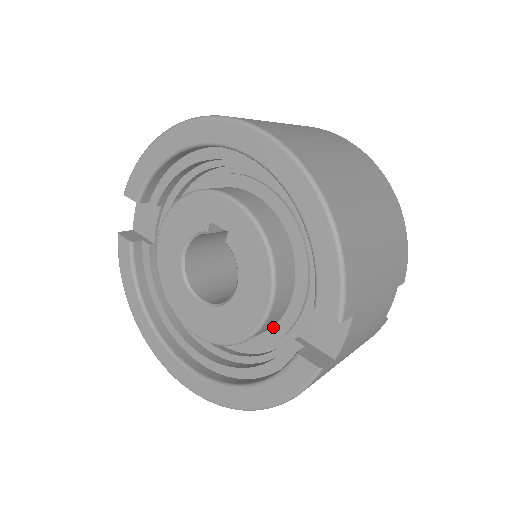
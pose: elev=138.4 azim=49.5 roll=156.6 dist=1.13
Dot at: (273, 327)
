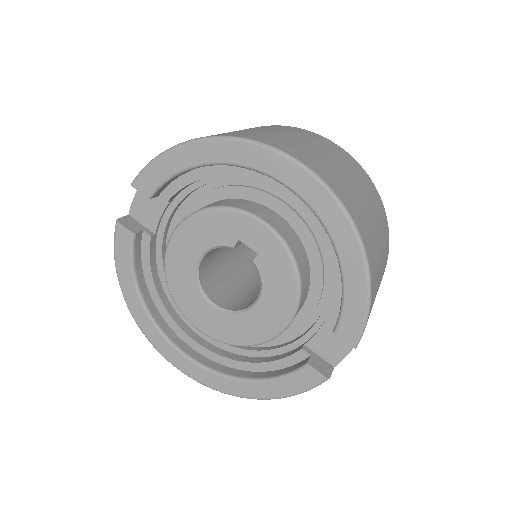
Dot at: occluded
